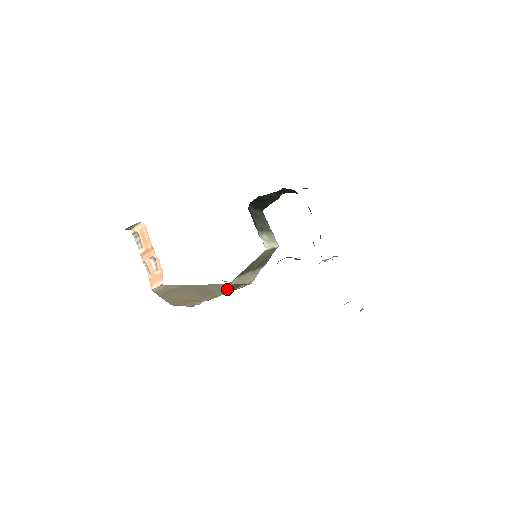
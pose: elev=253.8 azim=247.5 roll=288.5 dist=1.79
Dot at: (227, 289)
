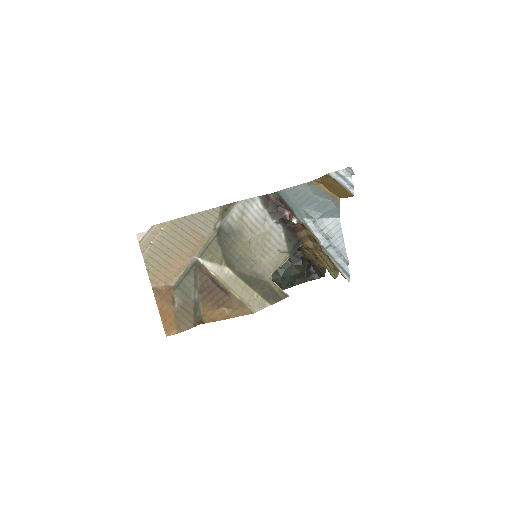
Dot at: (216, 221)
